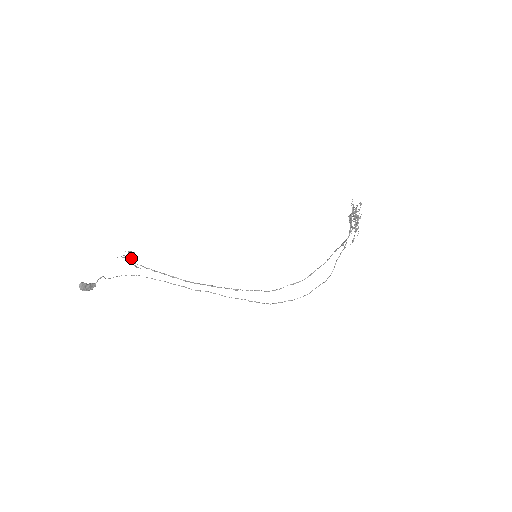
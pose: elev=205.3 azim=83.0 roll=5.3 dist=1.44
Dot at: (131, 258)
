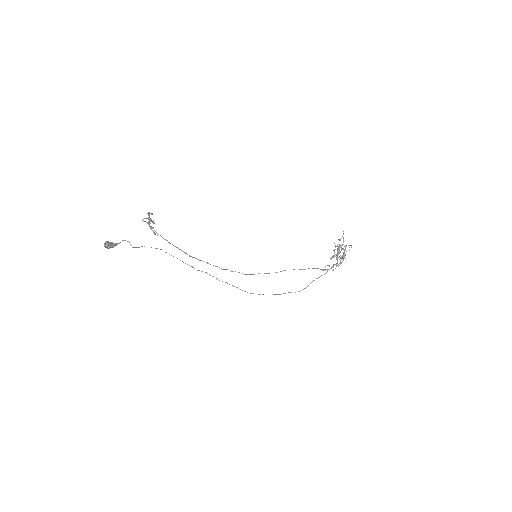
Dot at: occluded
